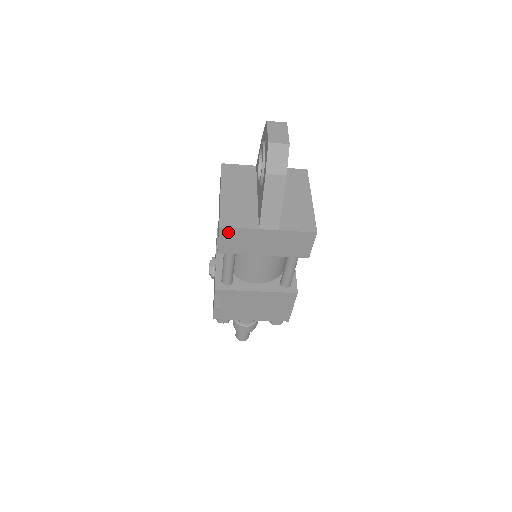
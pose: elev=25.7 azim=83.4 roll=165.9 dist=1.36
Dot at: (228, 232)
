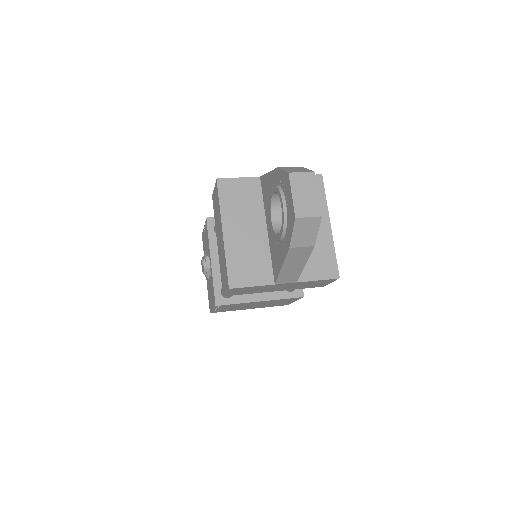
Dot at: (238, 289)
